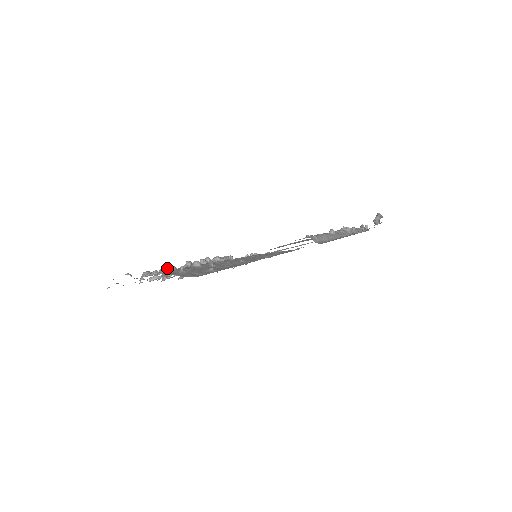
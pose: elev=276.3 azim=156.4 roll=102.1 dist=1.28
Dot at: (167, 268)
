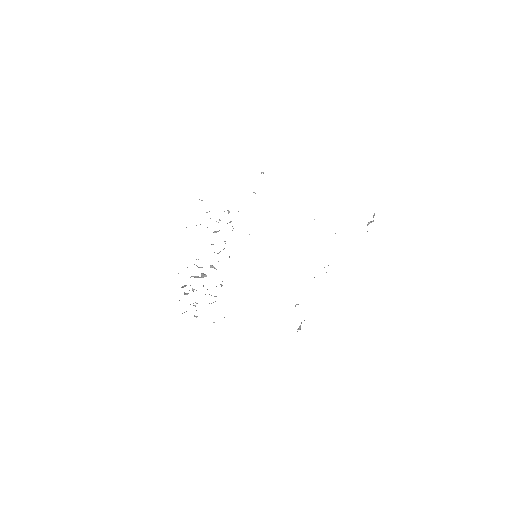
Dot at: occluded
